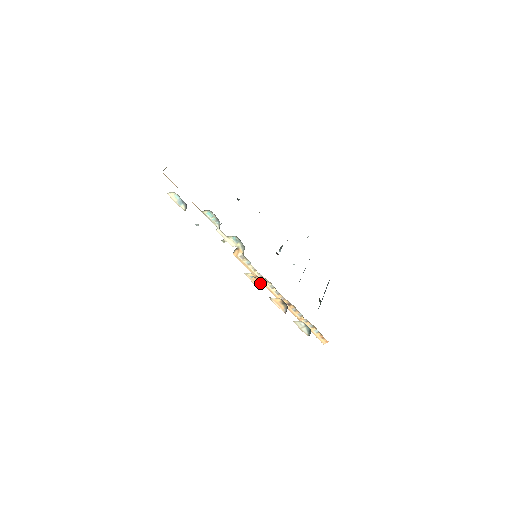
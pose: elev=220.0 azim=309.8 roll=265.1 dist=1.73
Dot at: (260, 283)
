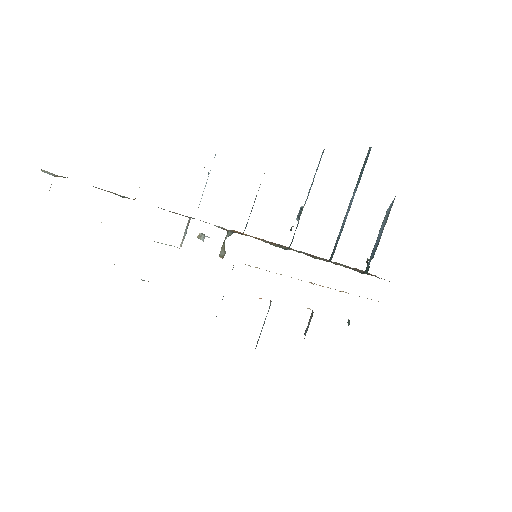
Dot at: occluded
